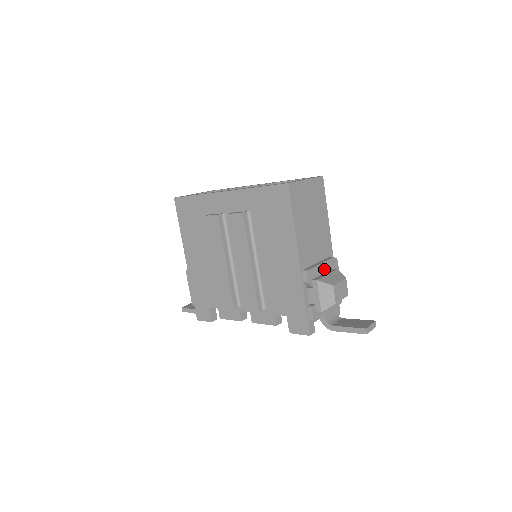
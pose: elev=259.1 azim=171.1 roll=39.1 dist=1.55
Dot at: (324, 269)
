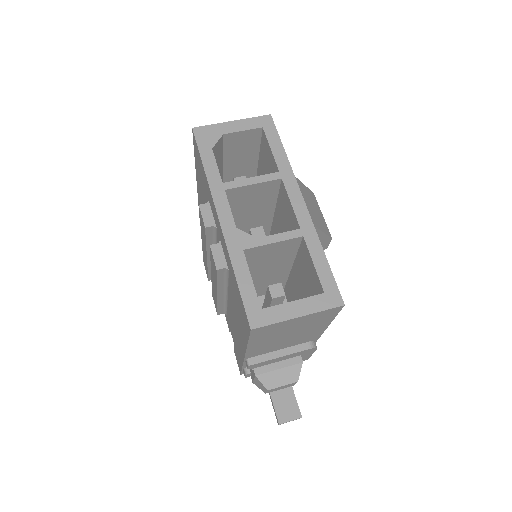
Dot at: (285, 357)
